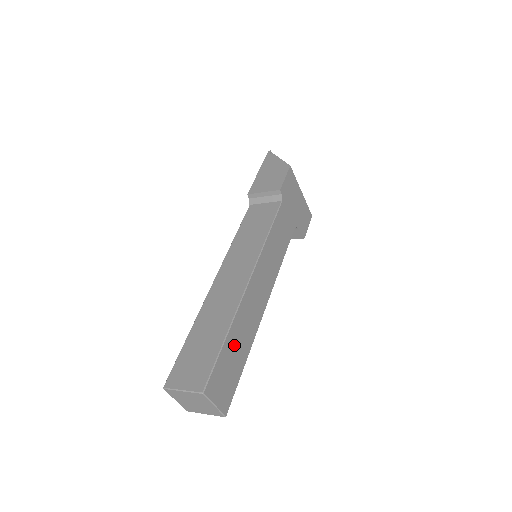
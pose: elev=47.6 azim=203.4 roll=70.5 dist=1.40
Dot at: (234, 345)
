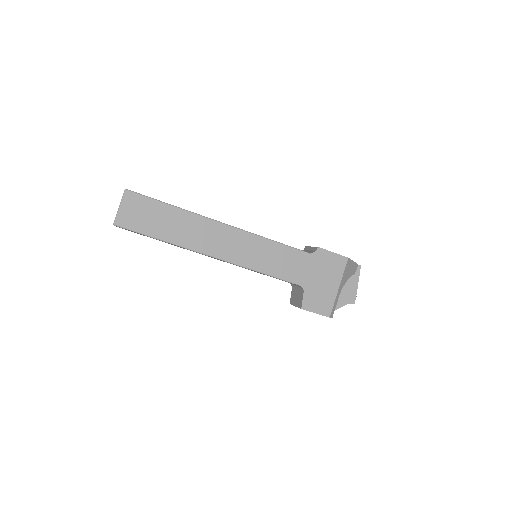
Dot at: (169, 218)
